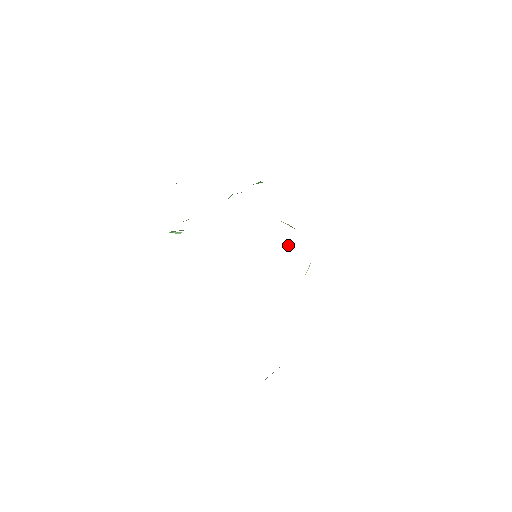
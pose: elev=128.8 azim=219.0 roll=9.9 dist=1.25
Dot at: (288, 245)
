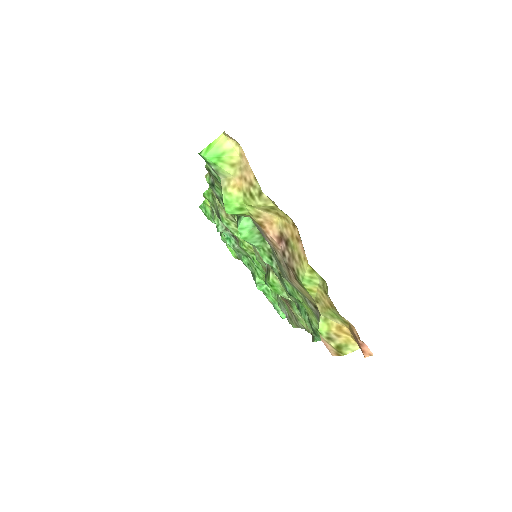
Dot at: occluded
